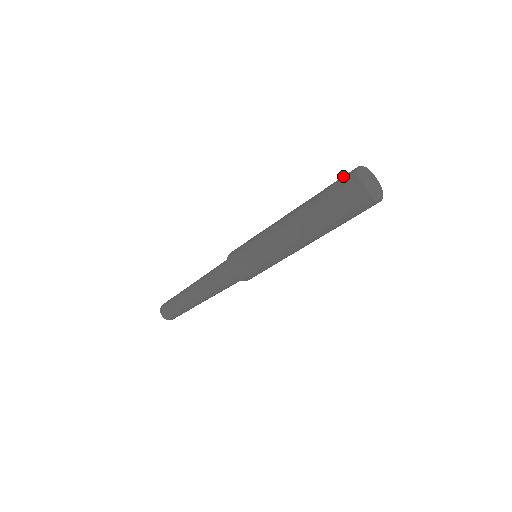
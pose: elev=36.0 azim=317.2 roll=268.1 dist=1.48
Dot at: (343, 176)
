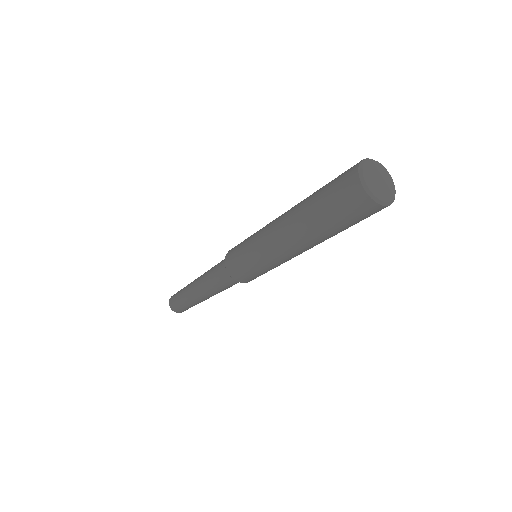
Dot at: occluded
